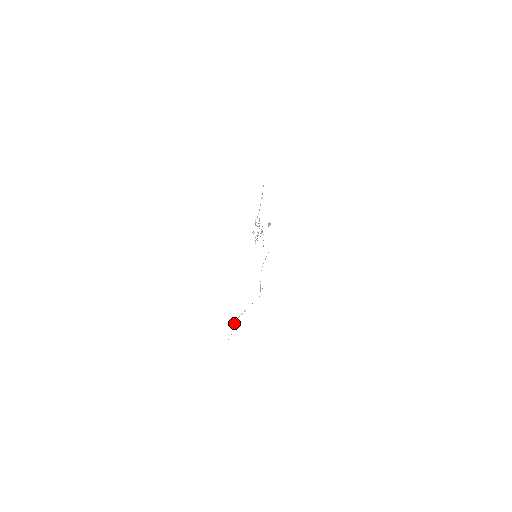
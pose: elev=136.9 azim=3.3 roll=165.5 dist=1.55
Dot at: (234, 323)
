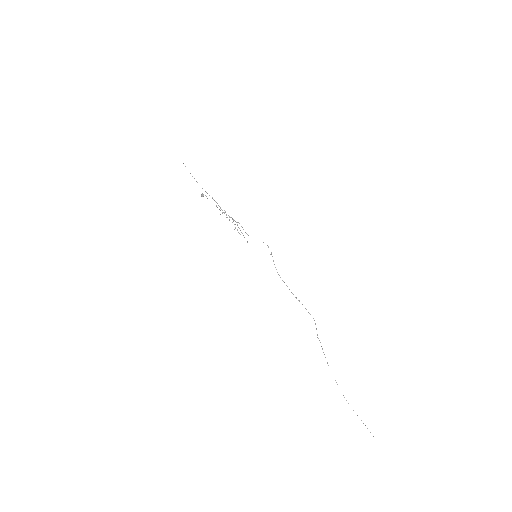
Dot at: occluded
